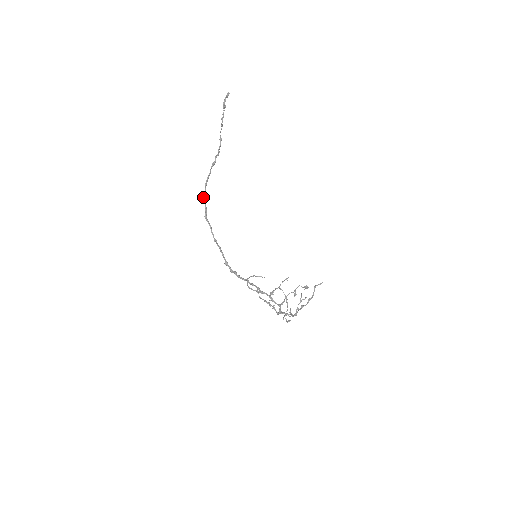
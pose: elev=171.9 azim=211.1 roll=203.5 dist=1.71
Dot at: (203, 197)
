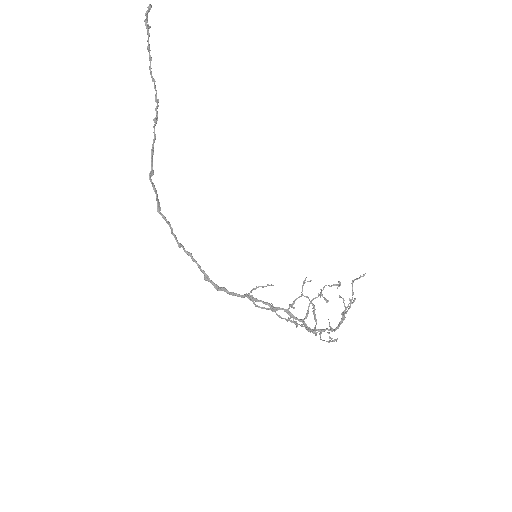
Dot at: (150, 178)
